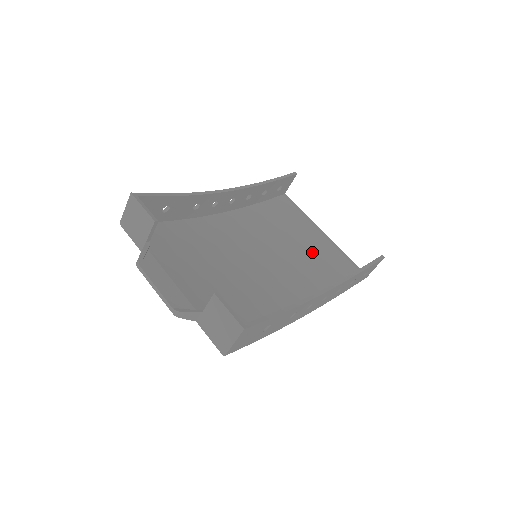
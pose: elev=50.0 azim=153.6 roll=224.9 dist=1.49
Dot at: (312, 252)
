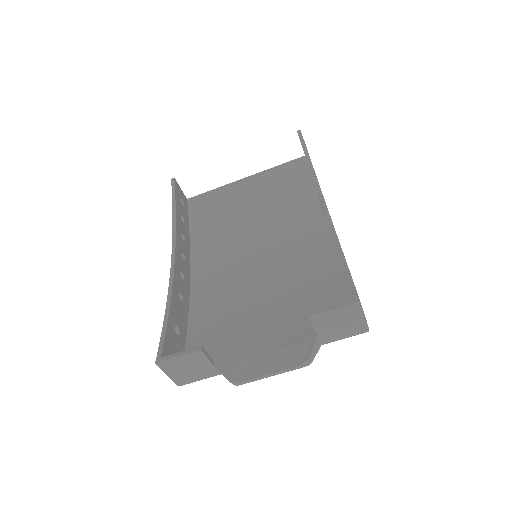
Dot at: (264, 198)
